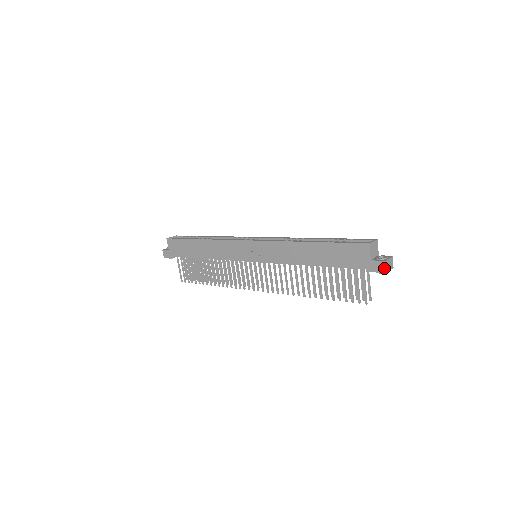
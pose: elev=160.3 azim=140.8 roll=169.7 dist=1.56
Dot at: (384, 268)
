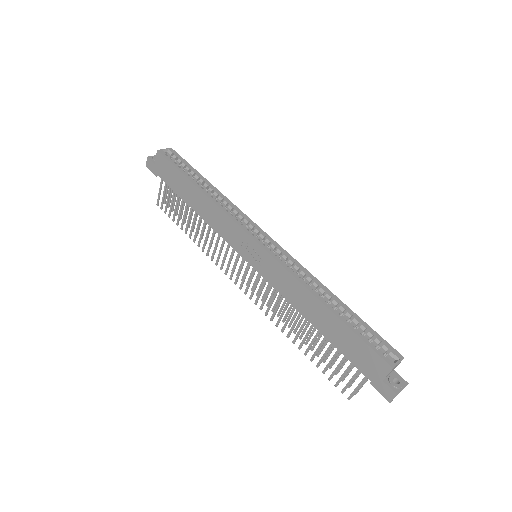
Dot at: (391, 398)
